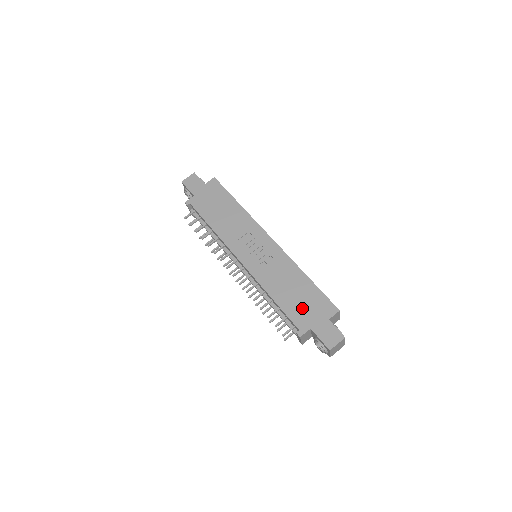
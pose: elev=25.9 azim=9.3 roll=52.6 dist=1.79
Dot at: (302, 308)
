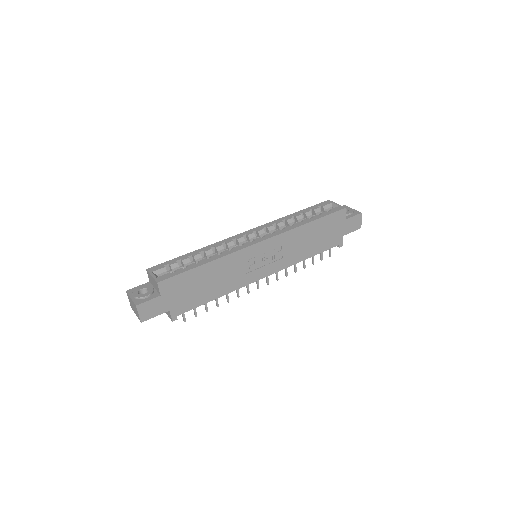
Dot at: (328, 237)
